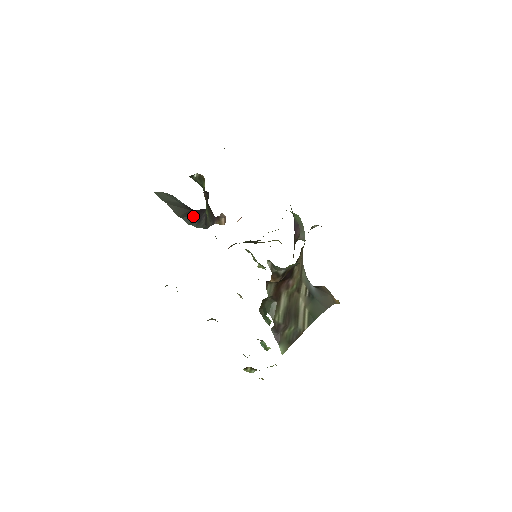
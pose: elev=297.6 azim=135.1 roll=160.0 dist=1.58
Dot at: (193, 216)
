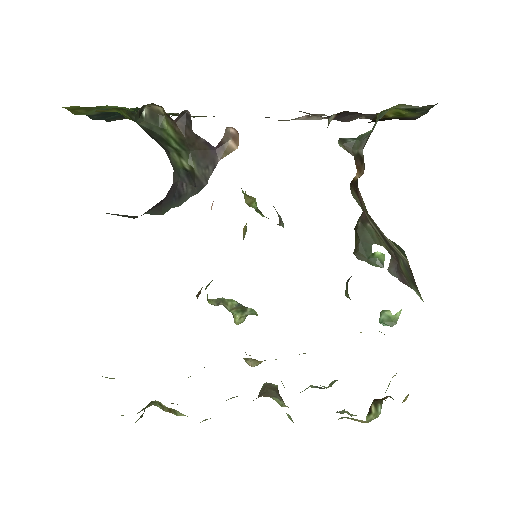
Dot at: (158, 206)
